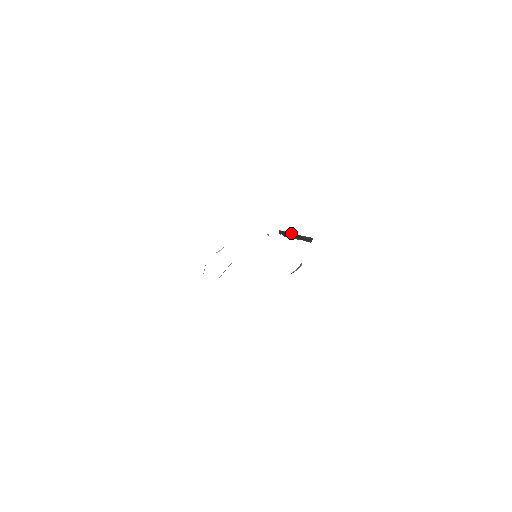
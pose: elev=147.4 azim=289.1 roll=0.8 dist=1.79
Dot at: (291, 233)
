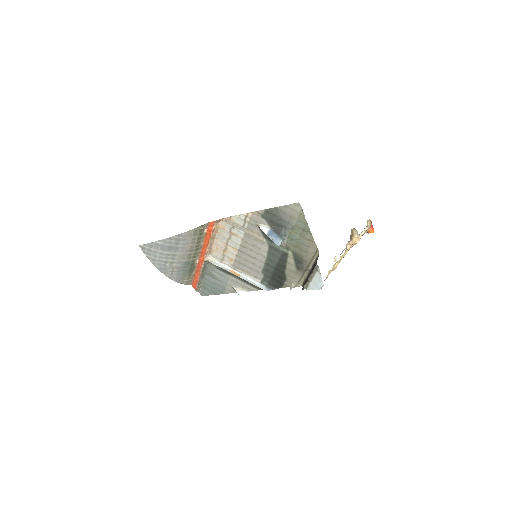
Dot at: occluded
